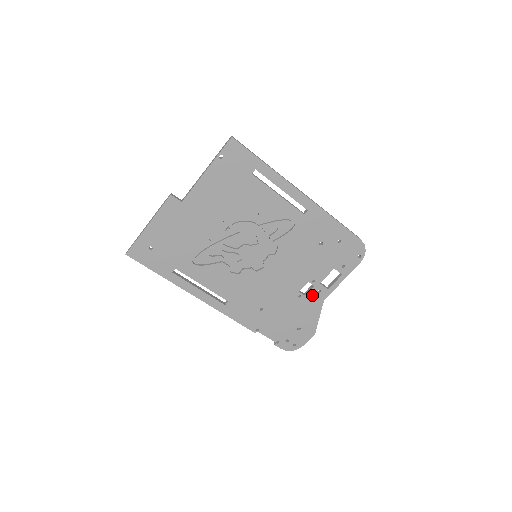
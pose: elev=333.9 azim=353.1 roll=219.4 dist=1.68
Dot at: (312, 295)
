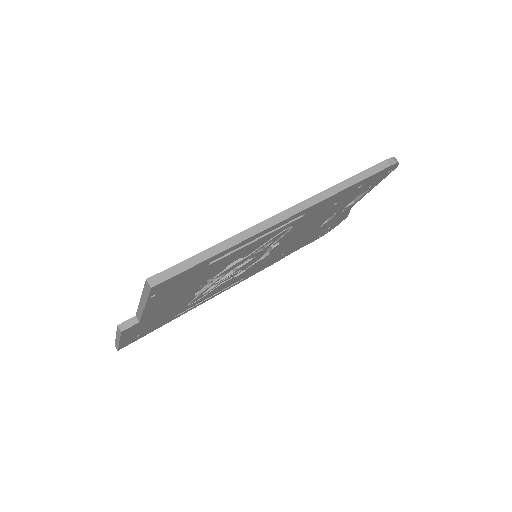
Dot at: (336, 216)
